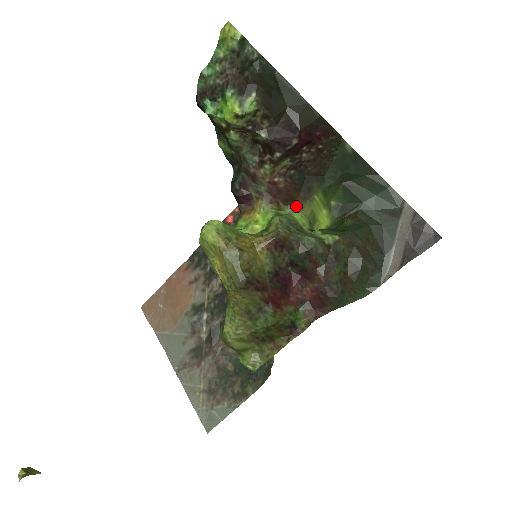
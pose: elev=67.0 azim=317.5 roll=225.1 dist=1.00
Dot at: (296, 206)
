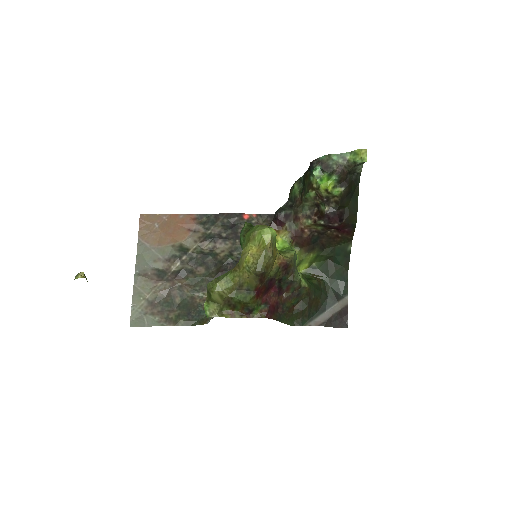
Dot at: (299, 250)
